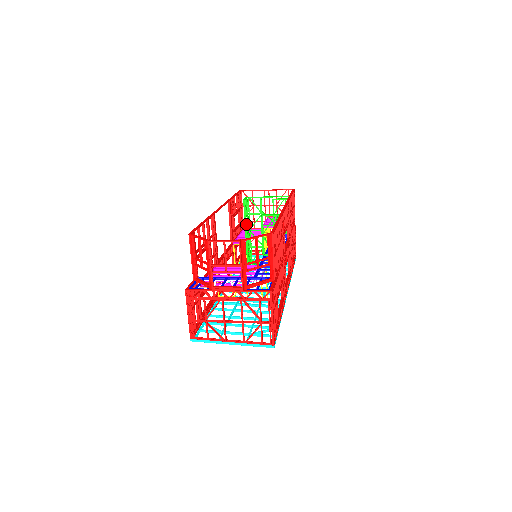
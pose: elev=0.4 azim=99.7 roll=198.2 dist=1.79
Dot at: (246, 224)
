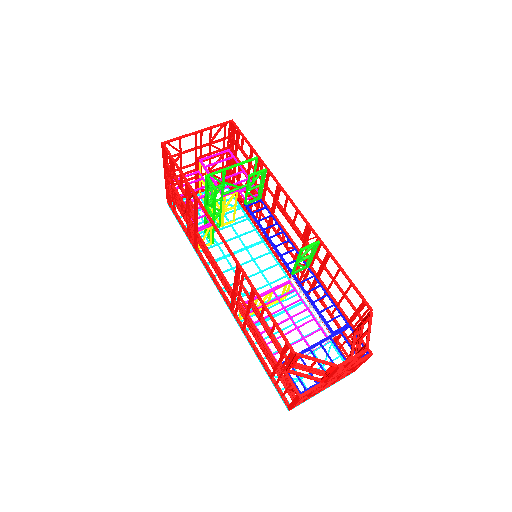
Dot at: (215, 209)
